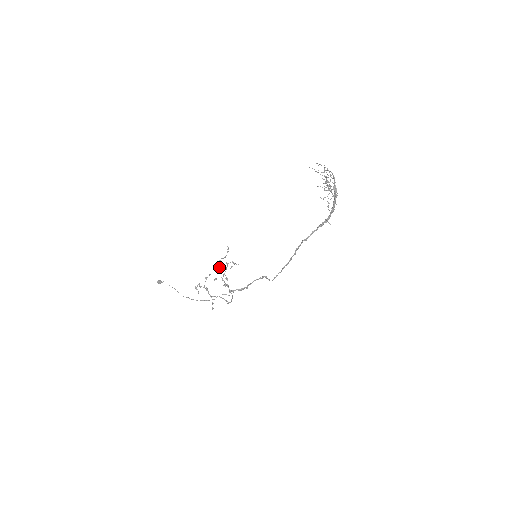
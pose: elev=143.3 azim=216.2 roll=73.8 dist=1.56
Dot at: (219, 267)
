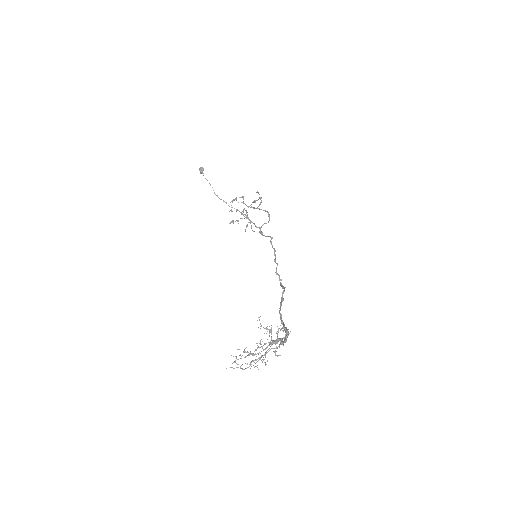
Dot at: (235, 221)
